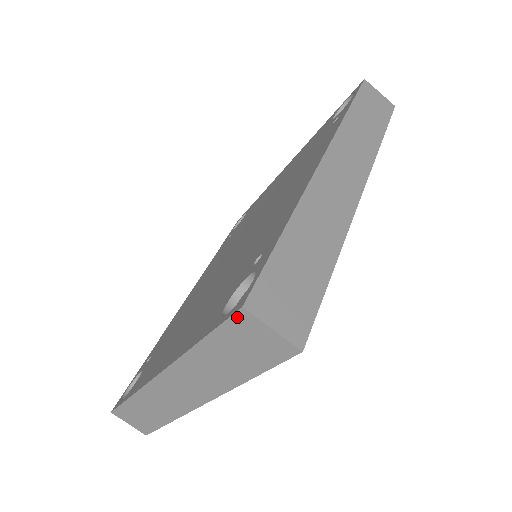
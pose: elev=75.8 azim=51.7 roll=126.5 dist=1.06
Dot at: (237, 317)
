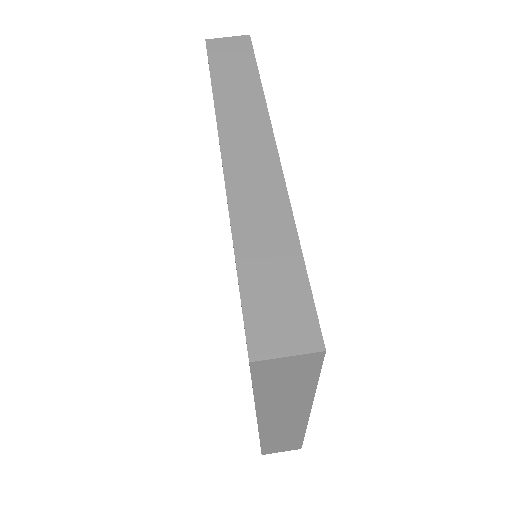
Dot at: (255, 368)
